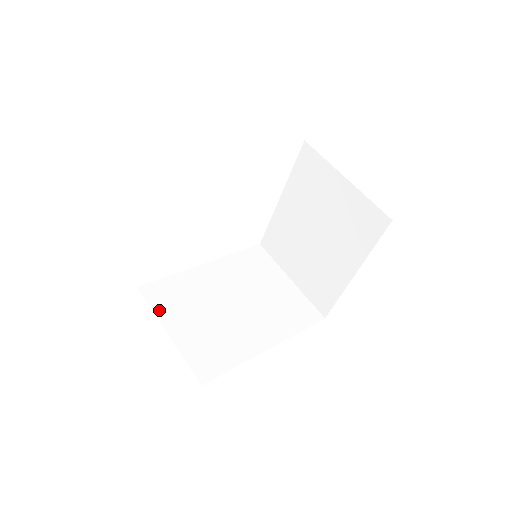
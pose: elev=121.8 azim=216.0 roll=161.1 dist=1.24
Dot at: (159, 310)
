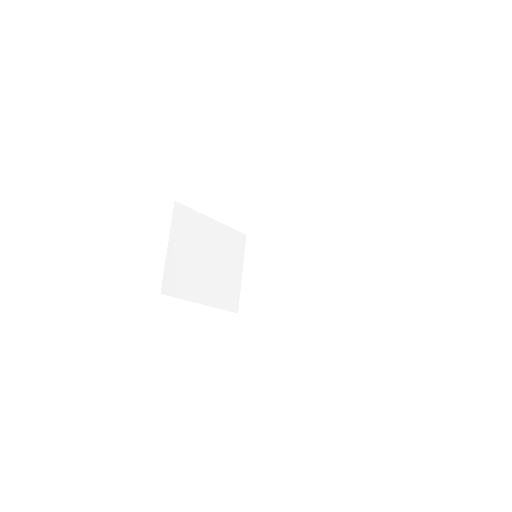
Dot at: (247, 256)
